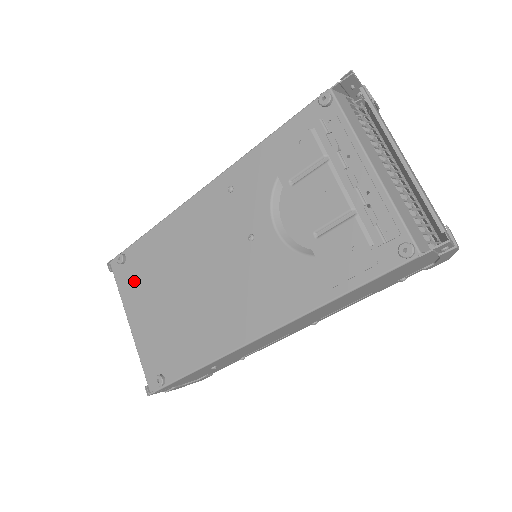
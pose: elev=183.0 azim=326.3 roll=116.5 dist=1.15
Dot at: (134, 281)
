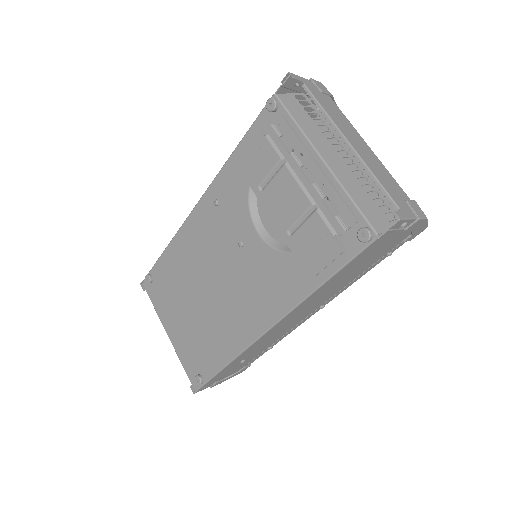
Dot at: (163, 296)
